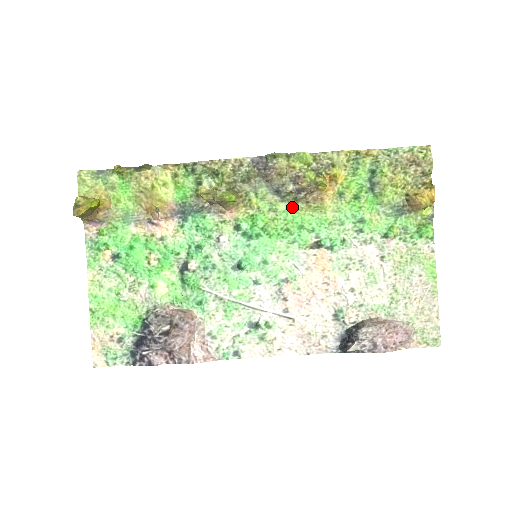
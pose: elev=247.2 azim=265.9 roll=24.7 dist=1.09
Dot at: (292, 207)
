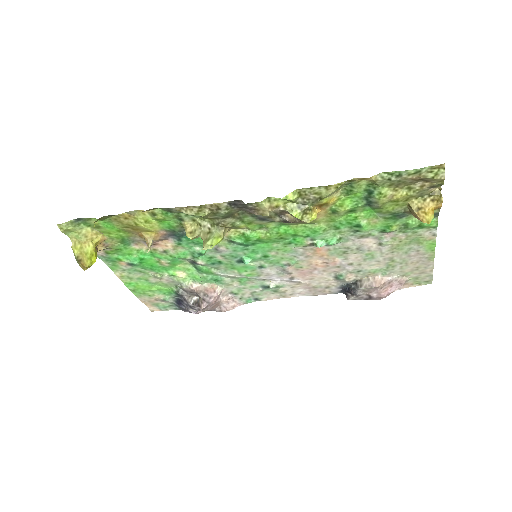
Dot at: (283, 224)
